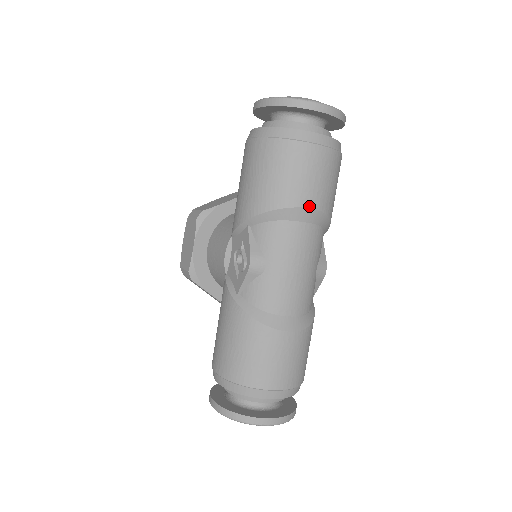
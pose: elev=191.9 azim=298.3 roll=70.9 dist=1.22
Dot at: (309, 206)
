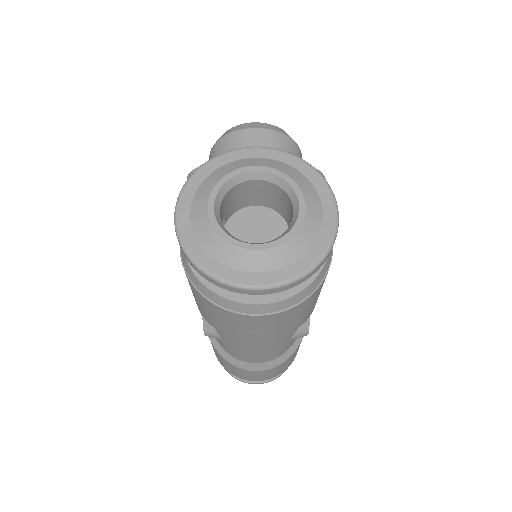
Dot at: (253, 339)
